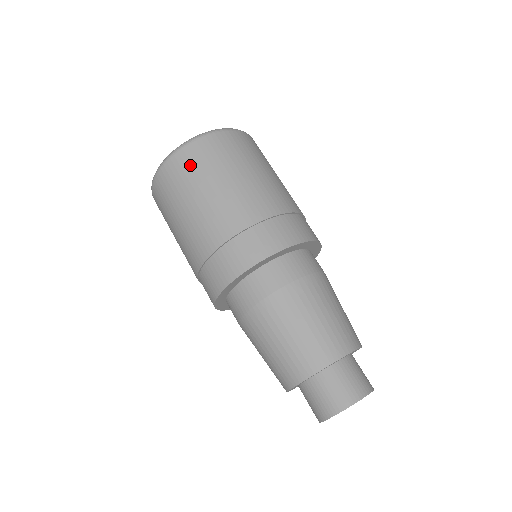
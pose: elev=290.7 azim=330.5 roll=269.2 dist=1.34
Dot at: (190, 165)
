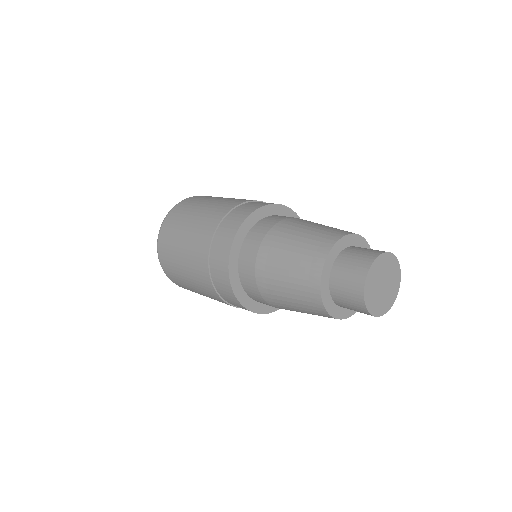
Dot at: (178, 214)
